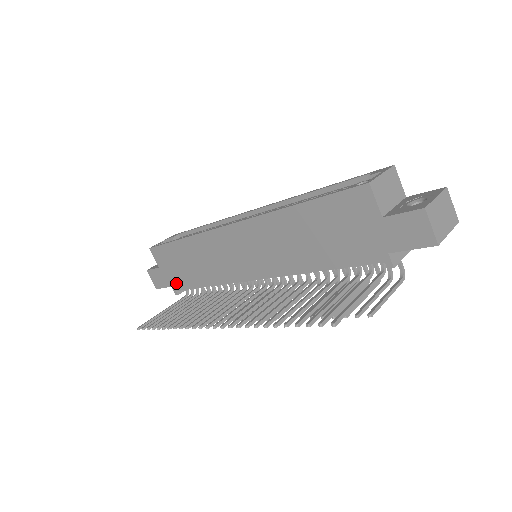
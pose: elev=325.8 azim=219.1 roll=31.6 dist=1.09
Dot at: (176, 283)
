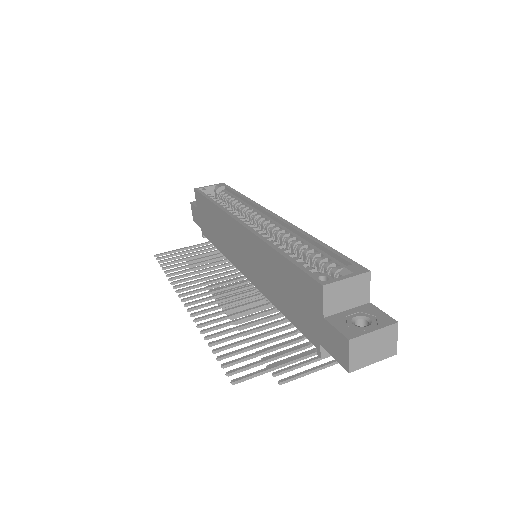
Dot at: (204, 229)
